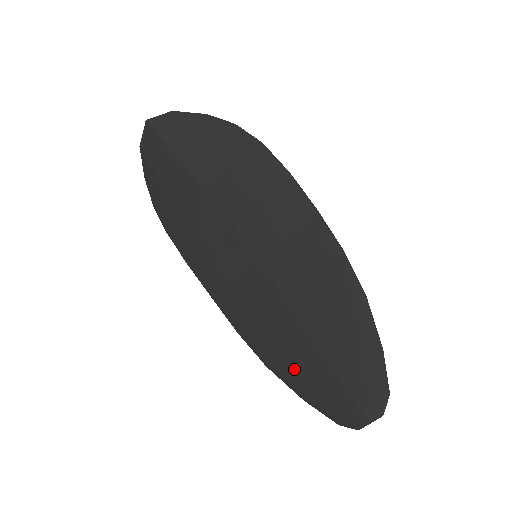
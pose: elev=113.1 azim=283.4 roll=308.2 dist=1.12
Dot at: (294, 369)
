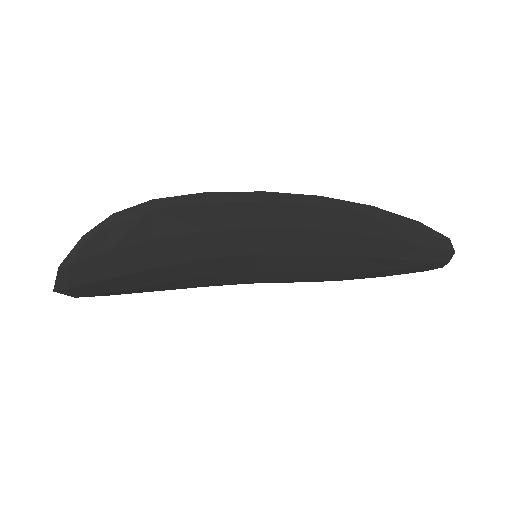
Dot at: (361, 274)
